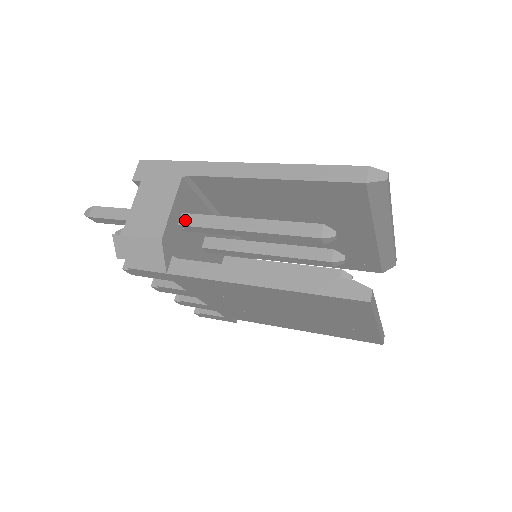
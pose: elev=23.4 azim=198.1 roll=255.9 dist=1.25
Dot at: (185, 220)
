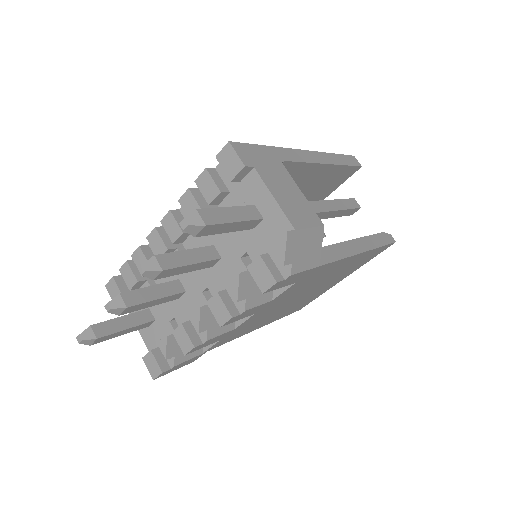
Dot at: occluded
